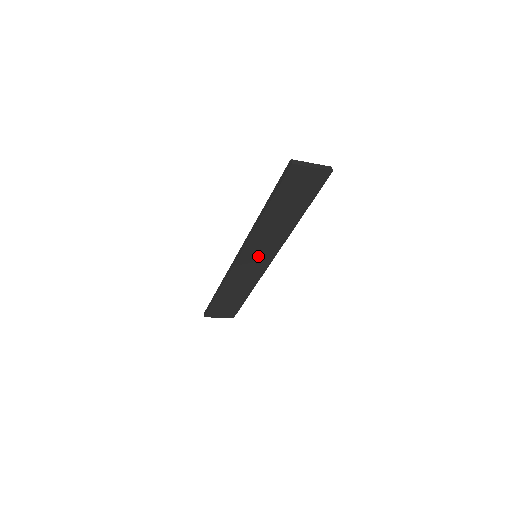
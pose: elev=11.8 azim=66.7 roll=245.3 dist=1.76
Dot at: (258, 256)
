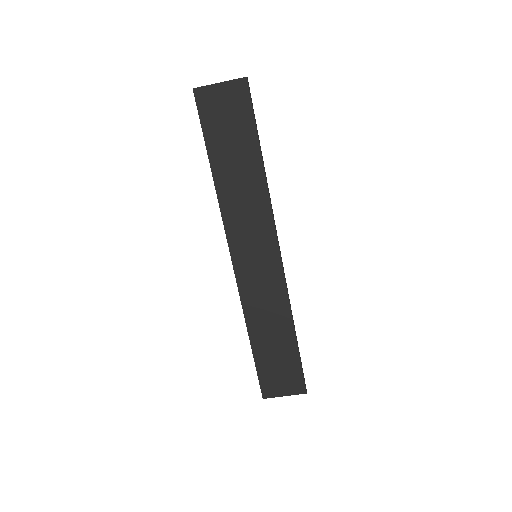
Dot at: (256, 253)
